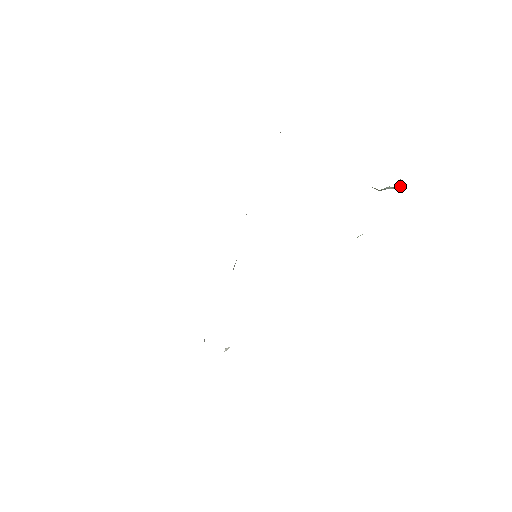
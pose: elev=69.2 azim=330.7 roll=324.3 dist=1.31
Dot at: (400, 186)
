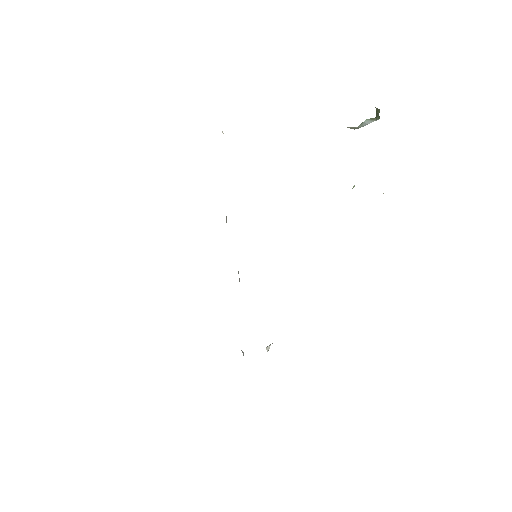
Dot at: (379, 117)
